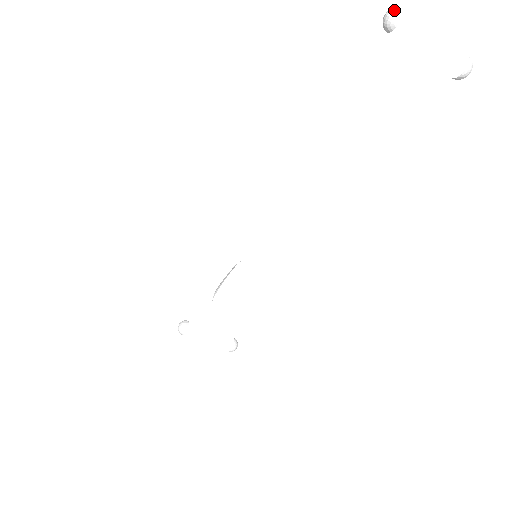
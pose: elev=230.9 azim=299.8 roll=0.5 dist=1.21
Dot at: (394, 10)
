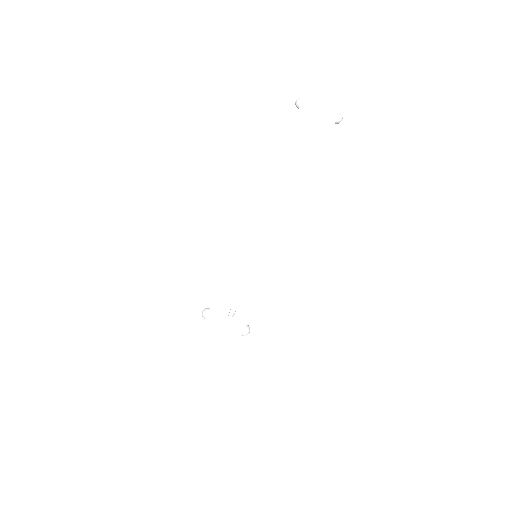
Dot at: (298, 98)
